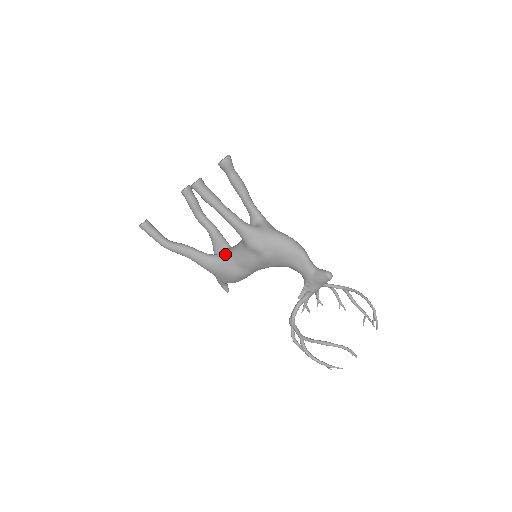
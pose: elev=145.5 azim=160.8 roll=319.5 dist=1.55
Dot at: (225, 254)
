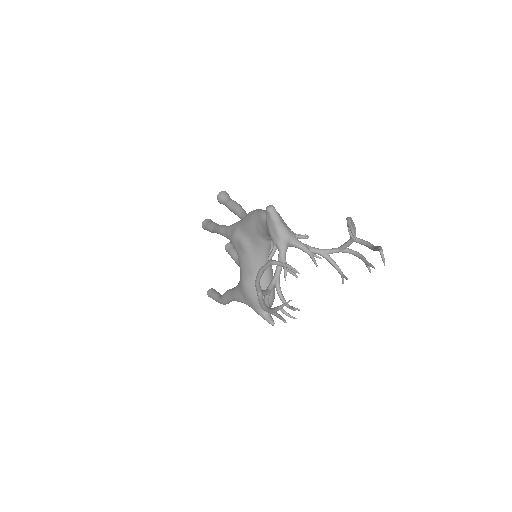
Dot at: occluded
